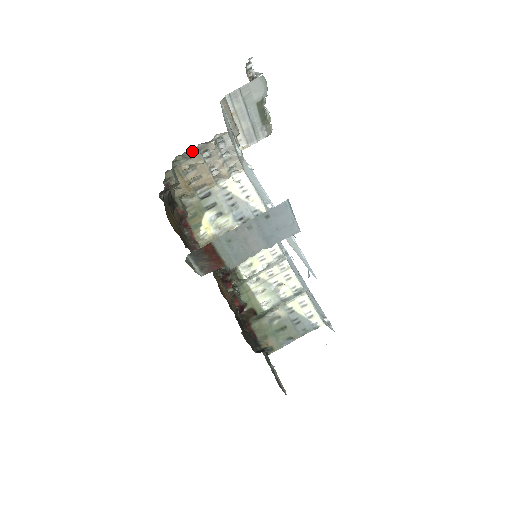
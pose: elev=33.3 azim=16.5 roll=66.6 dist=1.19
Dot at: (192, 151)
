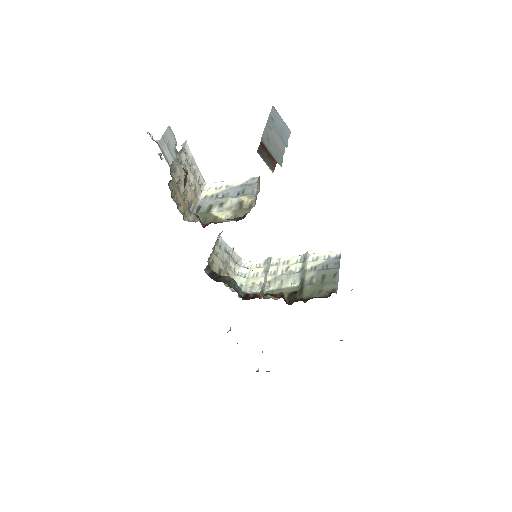
Dot at: (175, 161)
